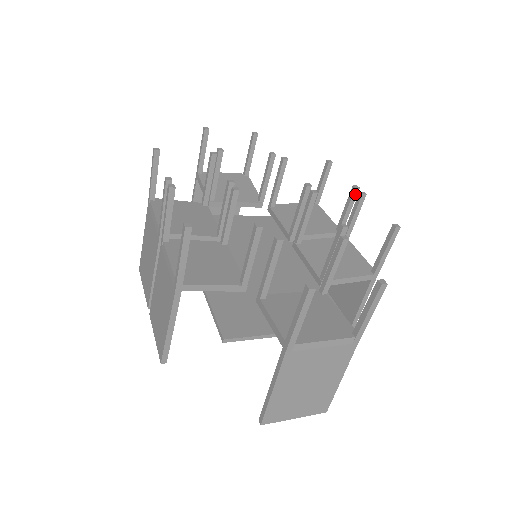
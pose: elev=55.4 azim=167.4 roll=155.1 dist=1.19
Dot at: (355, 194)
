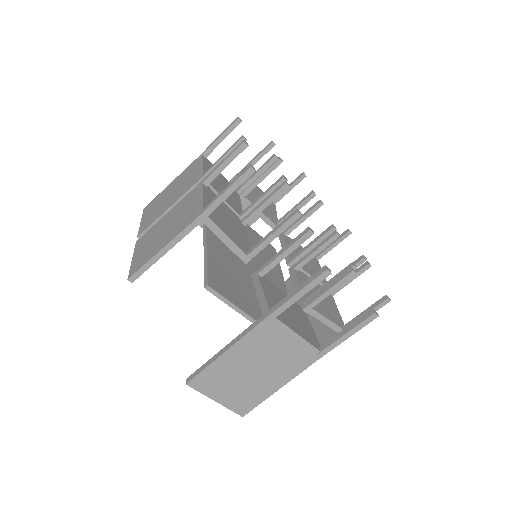
Dot at: (361, 262)
